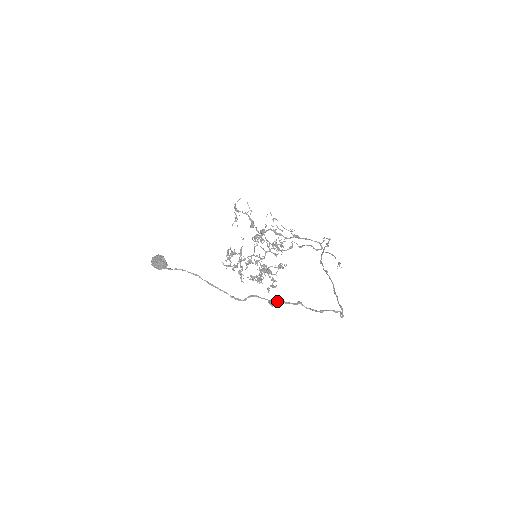
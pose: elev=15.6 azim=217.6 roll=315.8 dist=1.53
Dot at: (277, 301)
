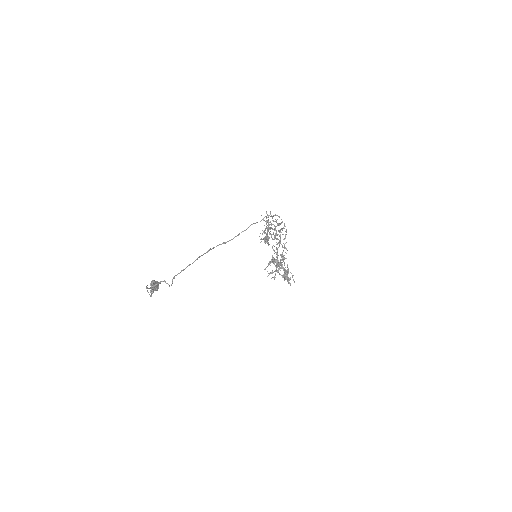
Dot at: (152, 288)
